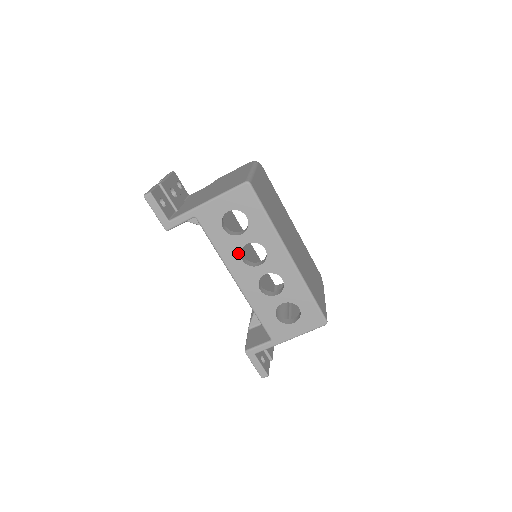
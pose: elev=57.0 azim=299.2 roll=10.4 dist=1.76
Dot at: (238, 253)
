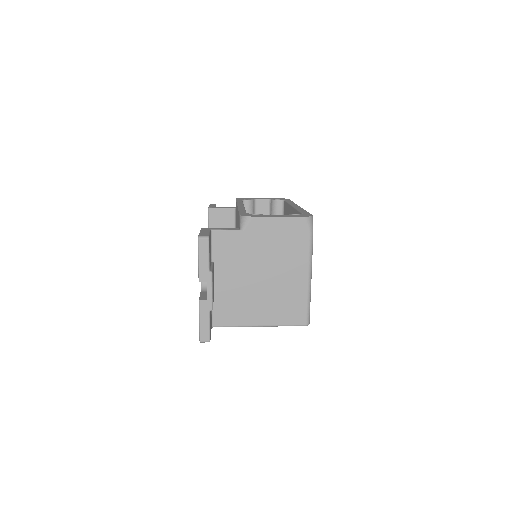
Dot at: occluded
